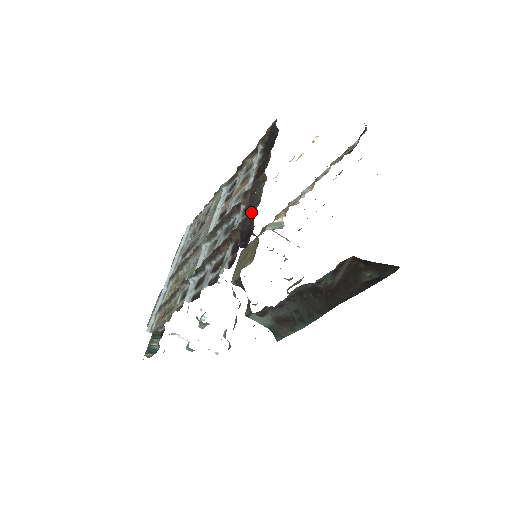
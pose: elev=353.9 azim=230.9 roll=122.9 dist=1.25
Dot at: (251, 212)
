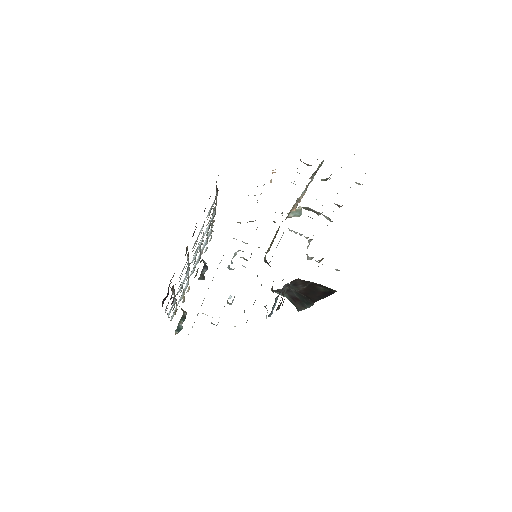
Dot at: occluded
